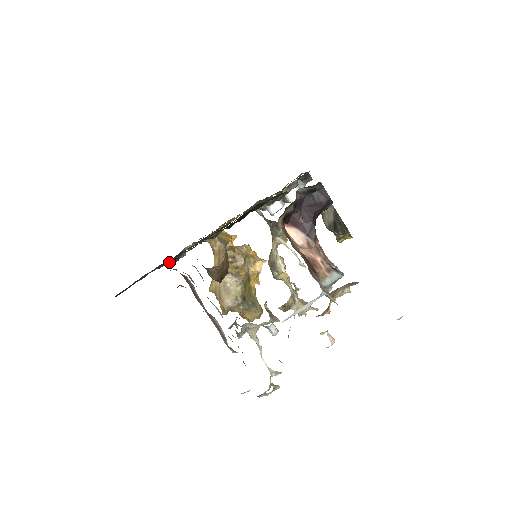
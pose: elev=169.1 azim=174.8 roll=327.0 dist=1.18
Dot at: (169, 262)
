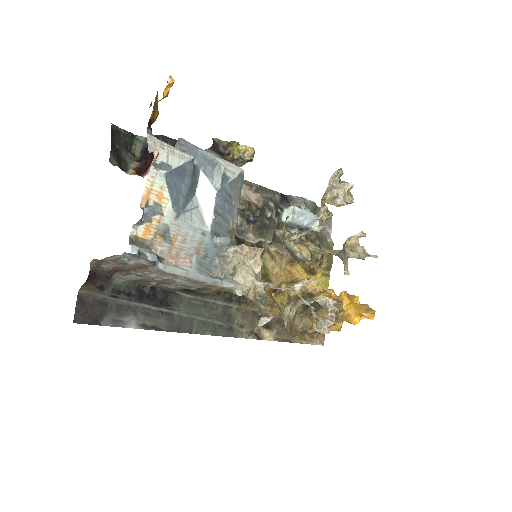
Dot at: (140, 293)
